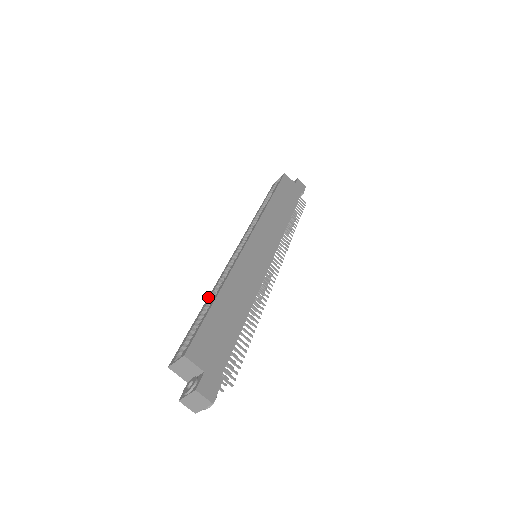
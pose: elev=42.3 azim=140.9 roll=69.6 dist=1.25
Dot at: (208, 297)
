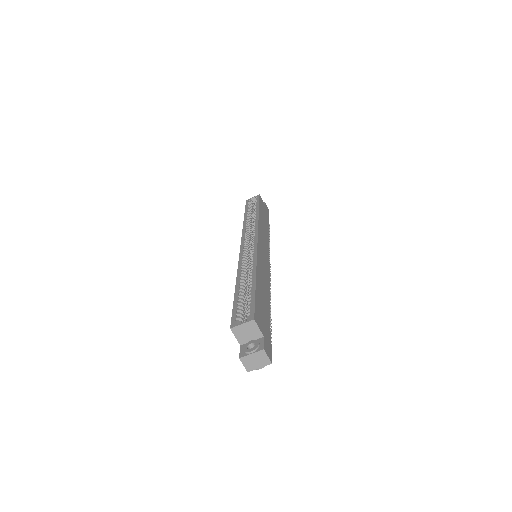
Dot at: (237, 279)
